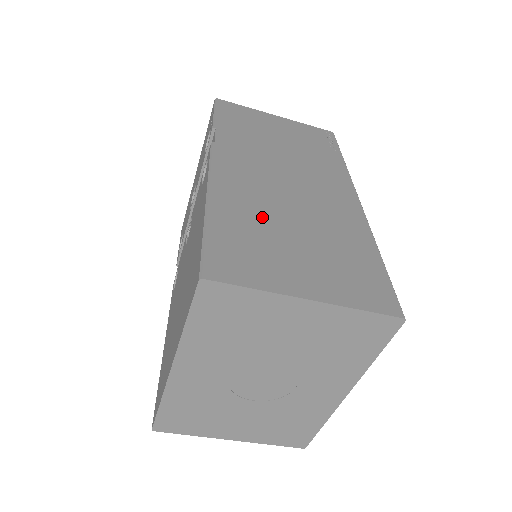
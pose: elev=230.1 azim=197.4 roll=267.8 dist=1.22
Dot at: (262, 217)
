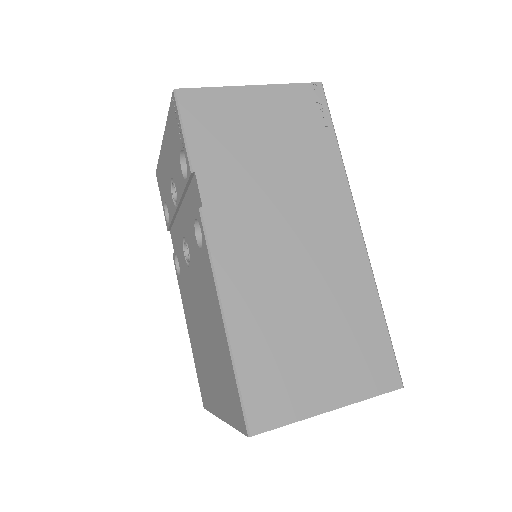
Dot at: (277, 320)
